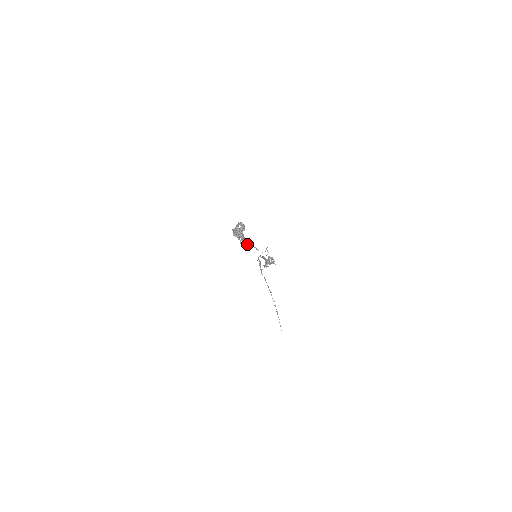
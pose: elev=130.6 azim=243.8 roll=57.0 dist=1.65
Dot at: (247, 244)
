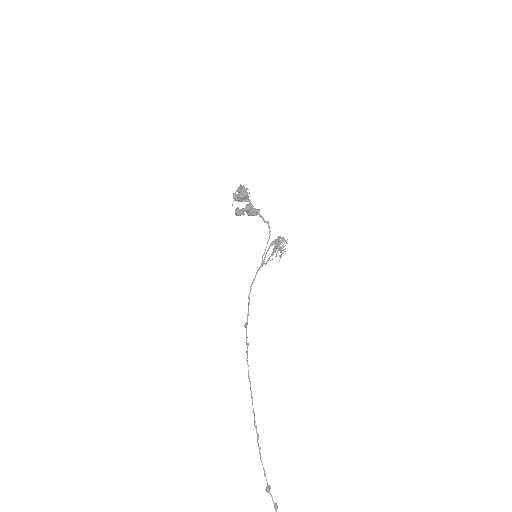
Dot at: (253, 208)
